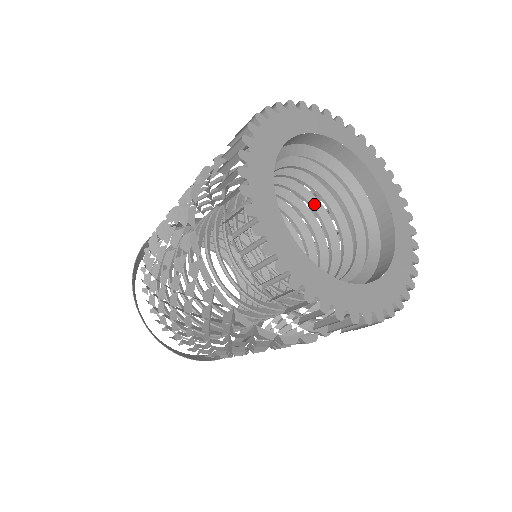
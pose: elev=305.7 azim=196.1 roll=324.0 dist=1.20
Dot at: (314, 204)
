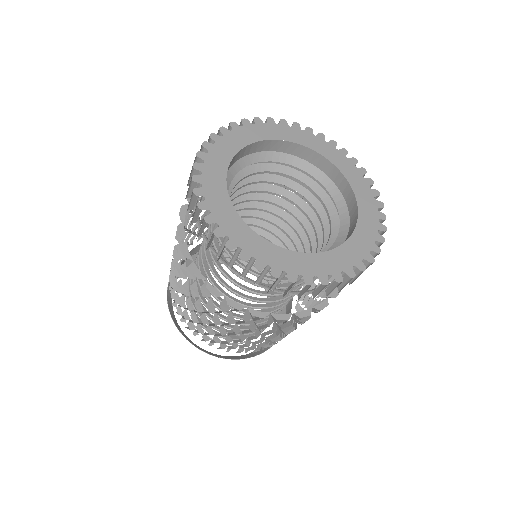
Dot at: (313, 219)
